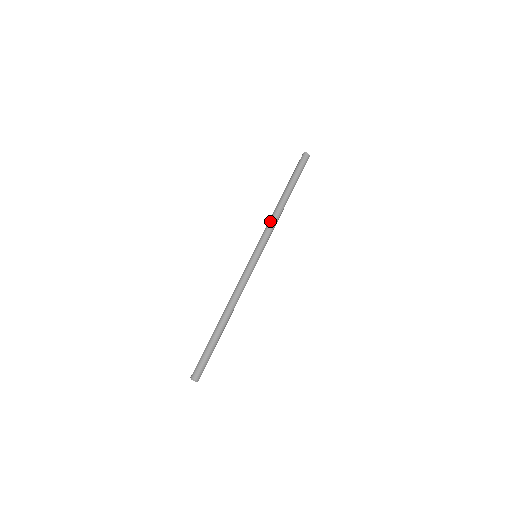
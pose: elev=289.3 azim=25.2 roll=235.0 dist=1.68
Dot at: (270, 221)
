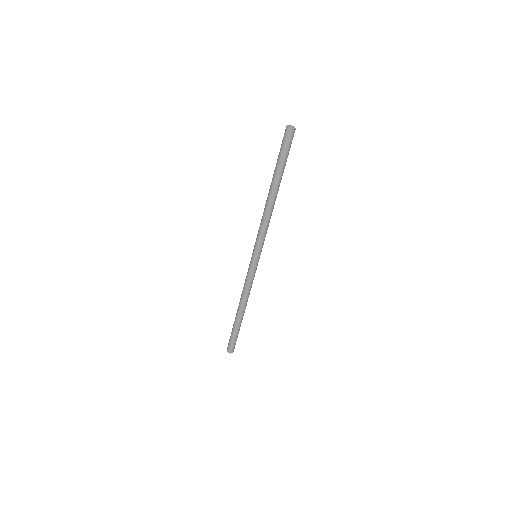
Dot at: (262, 222)
